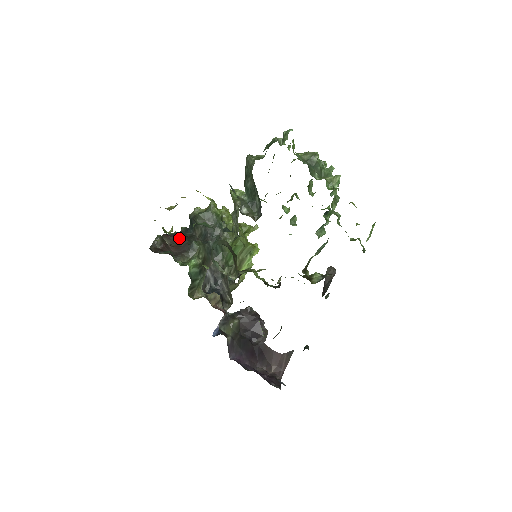
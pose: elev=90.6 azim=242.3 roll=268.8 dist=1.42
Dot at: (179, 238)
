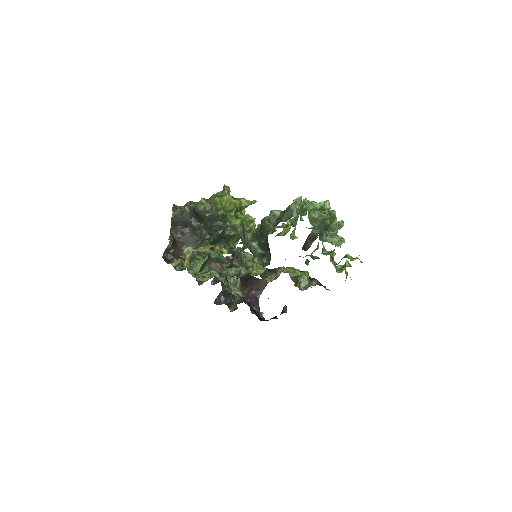
Dot at: (186, 232)
